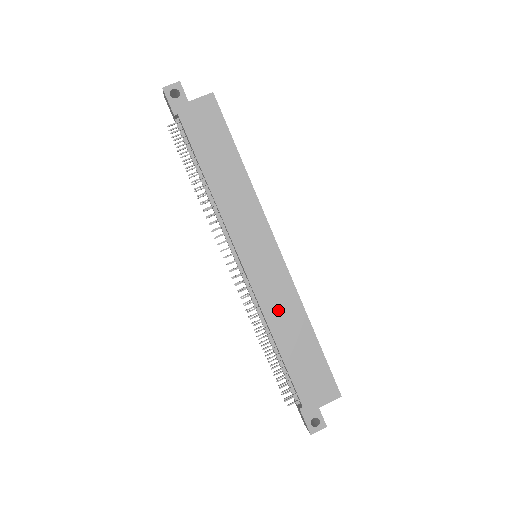
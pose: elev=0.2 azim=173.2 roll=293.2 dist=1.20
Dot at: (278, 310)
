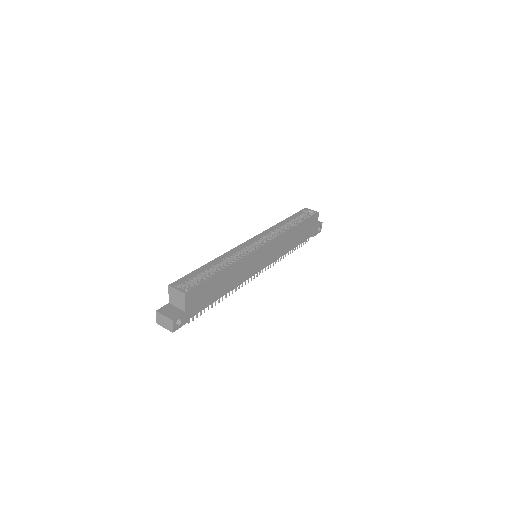
Dot at: (284, 247)
